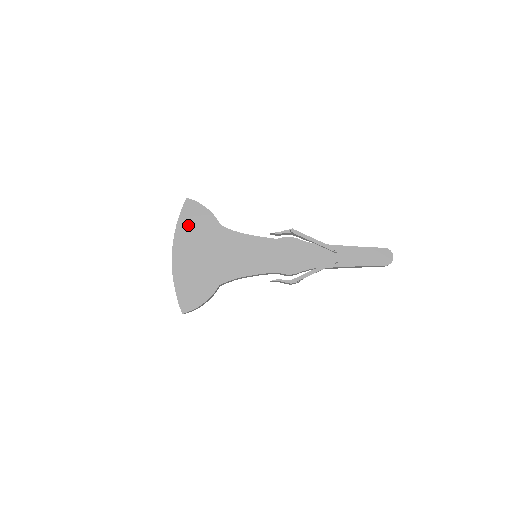
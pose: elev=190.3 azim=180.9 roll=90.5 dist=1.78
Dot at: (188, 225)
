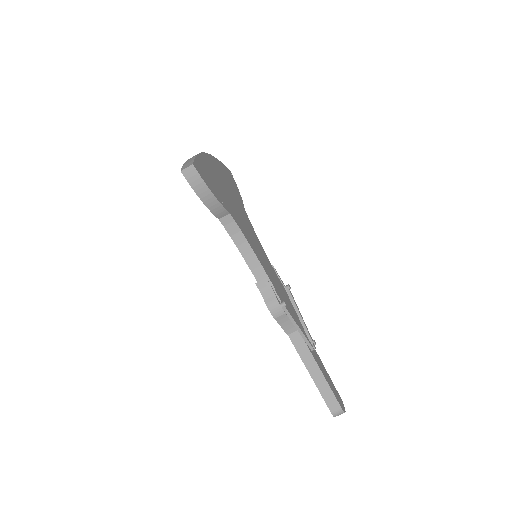
Dot at: (225, 172)
